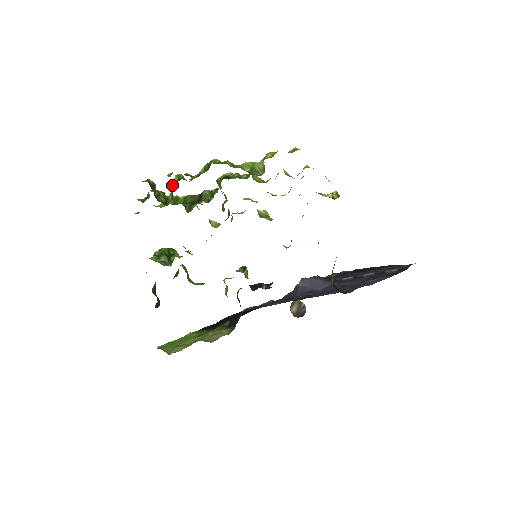
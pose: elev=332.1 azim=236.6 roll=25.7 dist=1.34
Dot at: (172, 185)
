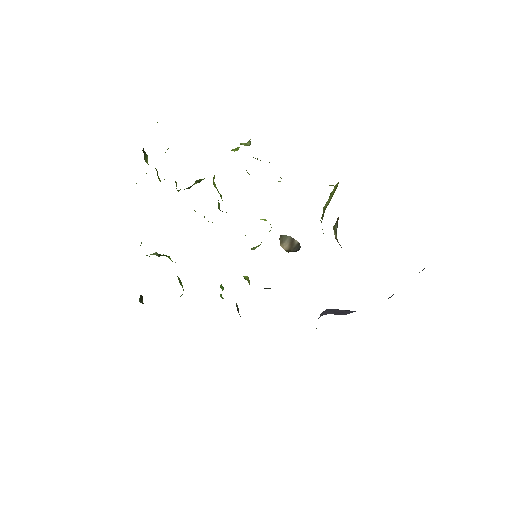
Dot at: occluded
